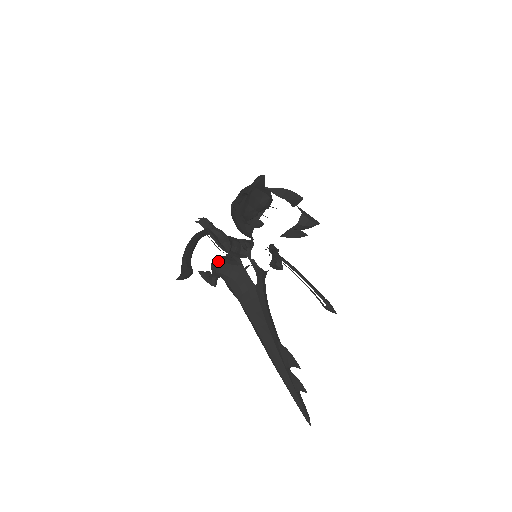
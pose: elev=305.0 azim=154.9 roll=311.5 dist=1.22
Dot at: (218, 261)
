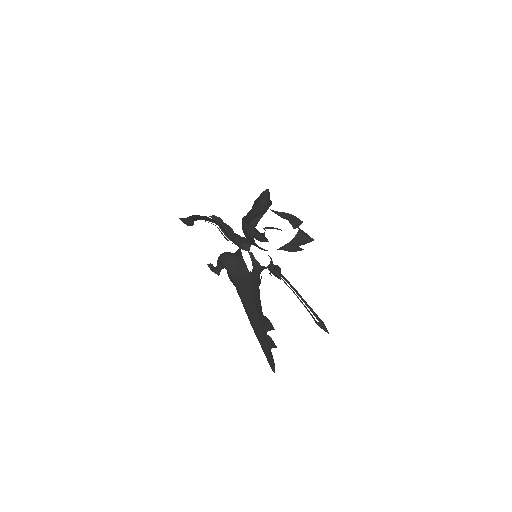
Dot at: (223, 253)
